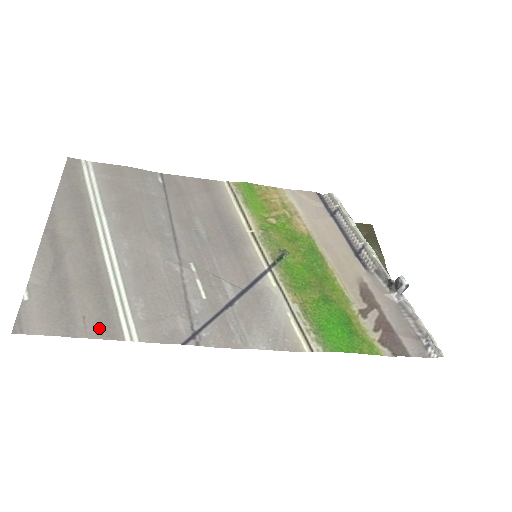
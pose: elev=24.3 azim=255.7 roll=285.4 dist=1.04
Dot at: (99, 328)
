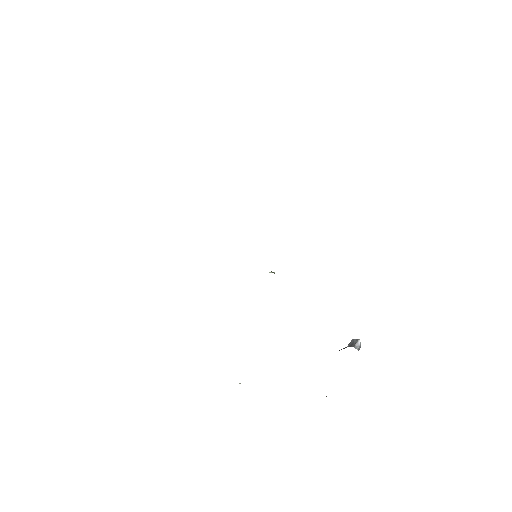
Dot at: occluded
